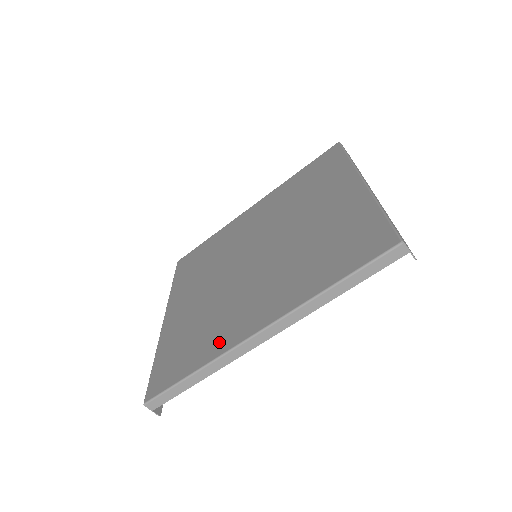
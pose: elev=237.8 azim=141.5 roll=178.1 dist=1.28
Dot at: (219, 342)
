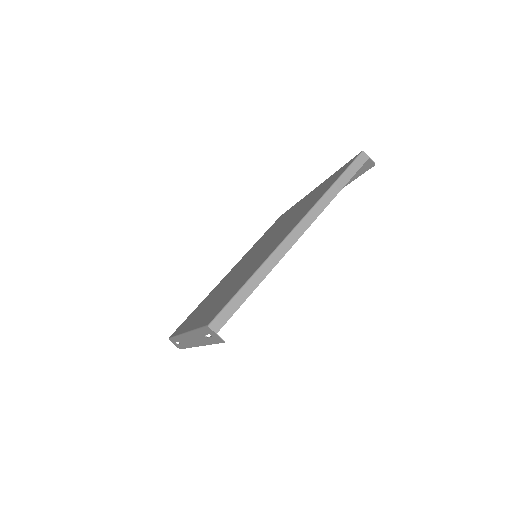
Dot at: (262, 260)
